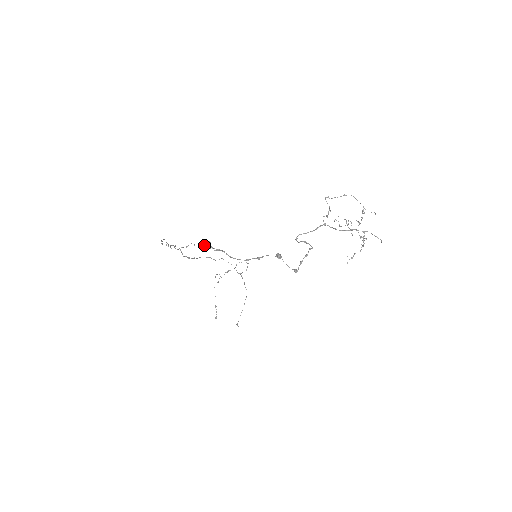
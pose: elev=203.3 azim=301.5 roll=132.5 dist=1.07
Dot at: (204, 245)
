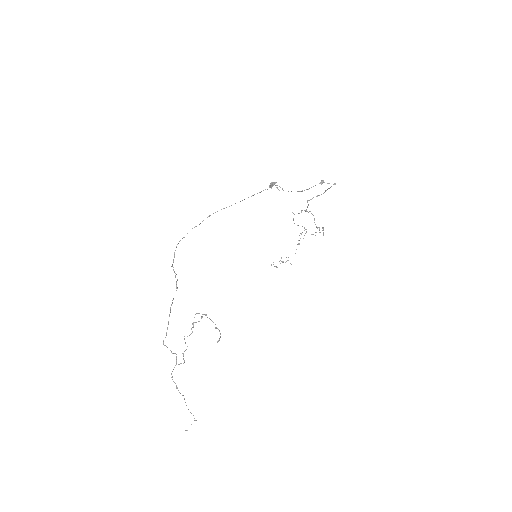
Dot at: occluded
